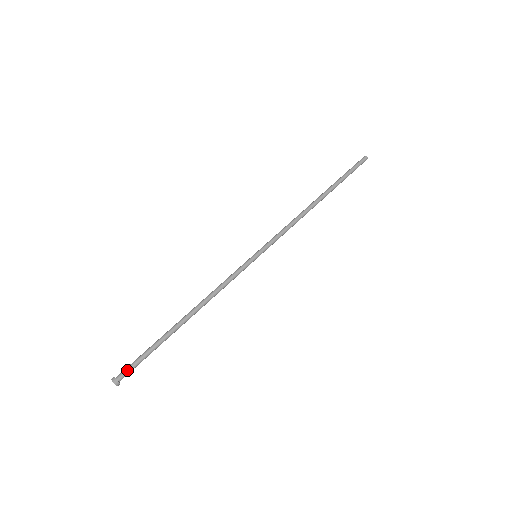
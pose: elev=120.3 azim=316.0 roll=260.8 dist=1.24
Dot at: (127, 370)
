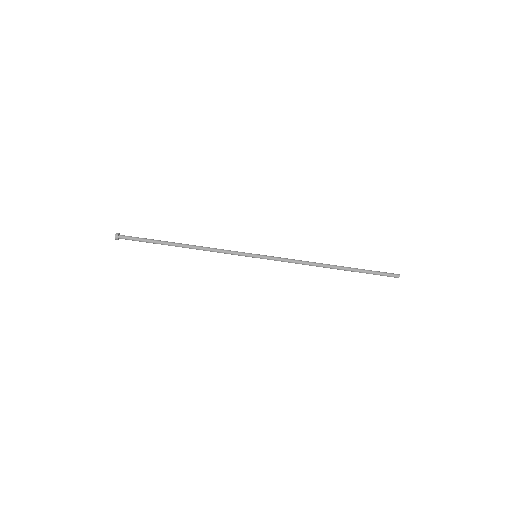
Dot at: (127, 239)
